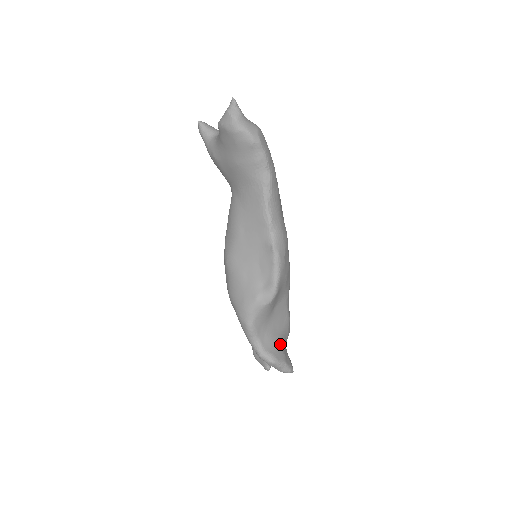
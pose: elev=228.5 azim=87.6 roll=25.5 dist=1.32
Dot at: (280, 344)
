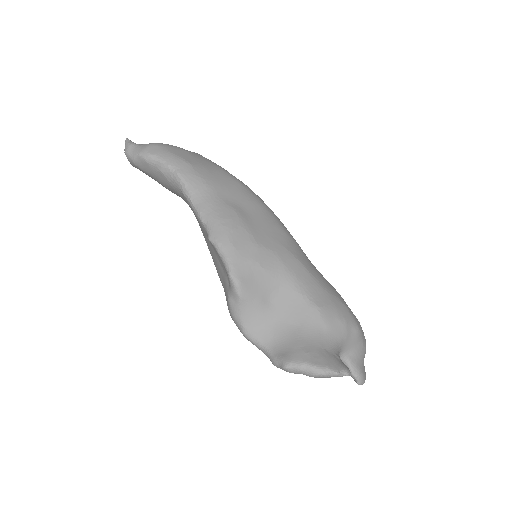
Dot at: (300, 342)
